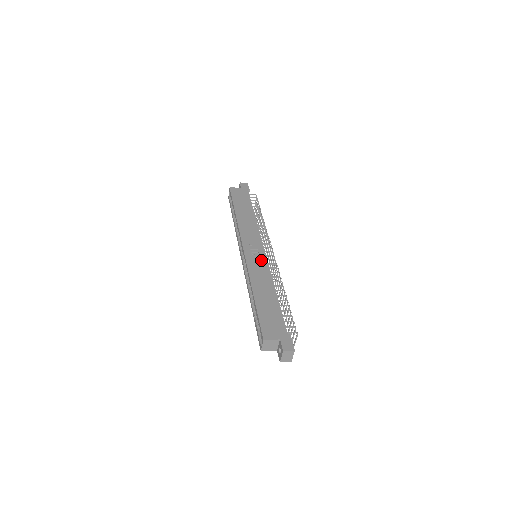
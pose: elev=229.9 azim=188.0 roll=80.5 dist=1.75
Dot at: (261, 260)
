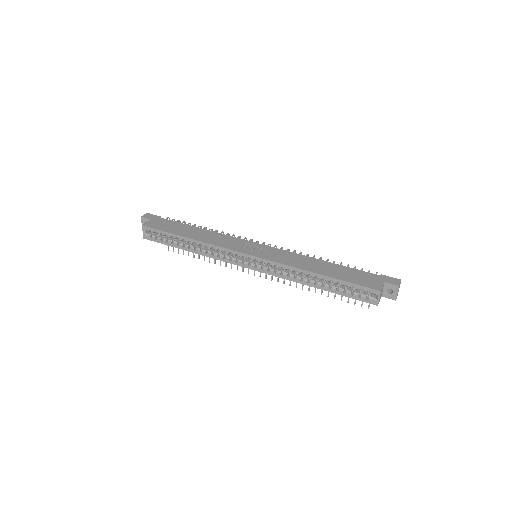
Dot at: (274, 251)
